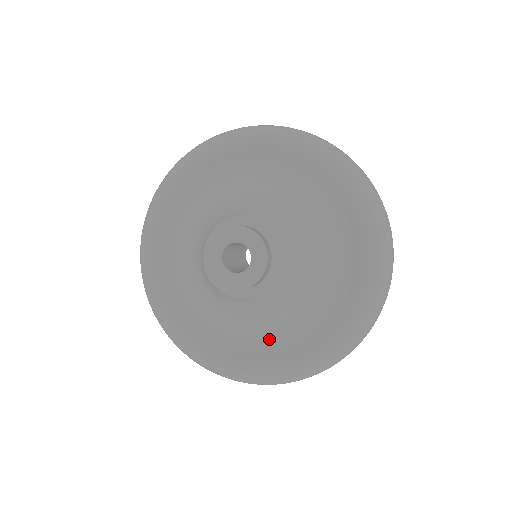
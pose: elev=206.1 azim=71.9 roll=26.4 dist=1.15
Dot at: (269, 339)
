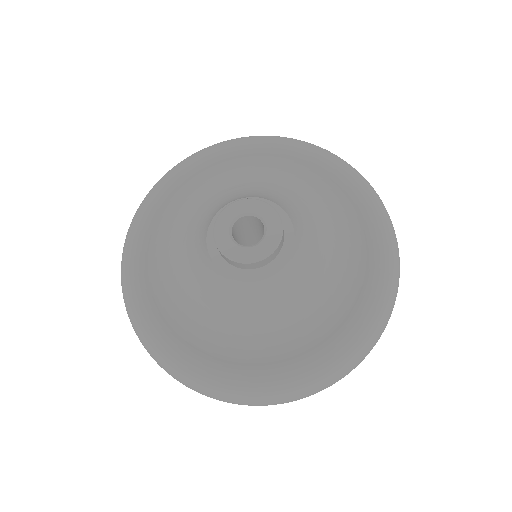
Dot at: (273, 341)
